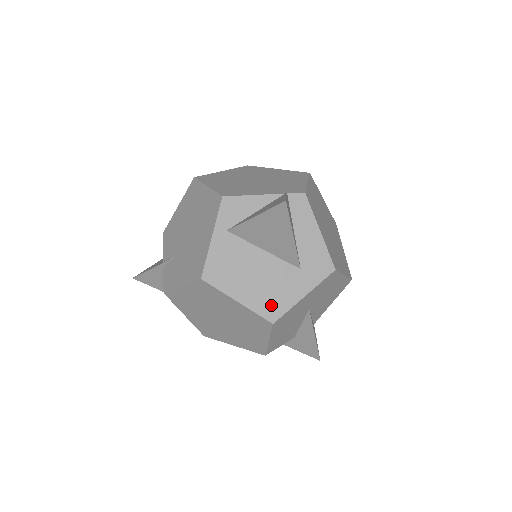
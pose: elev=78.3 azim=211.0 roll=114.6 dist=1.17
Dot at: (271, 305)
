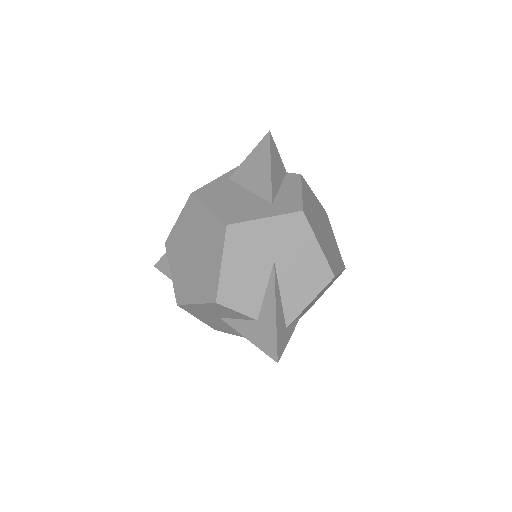
Dot at: (233, 216)
